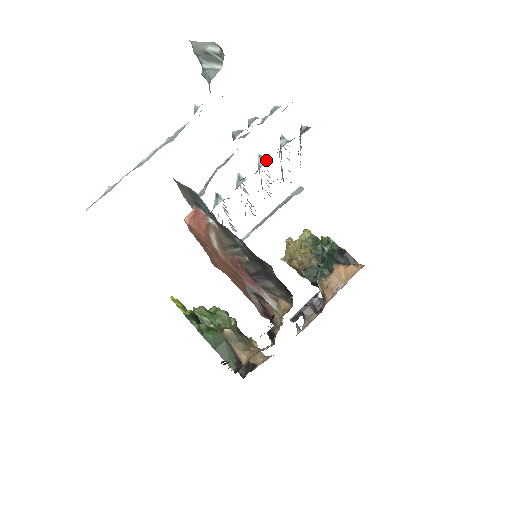
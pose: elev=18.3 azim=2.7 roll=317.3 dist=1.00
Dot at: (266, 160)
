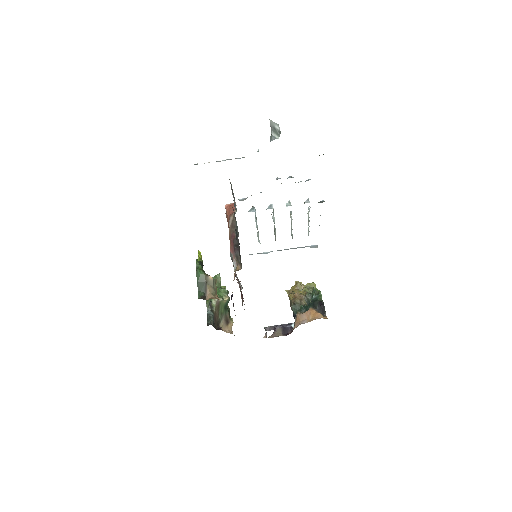
Dot at: (291, 205)
